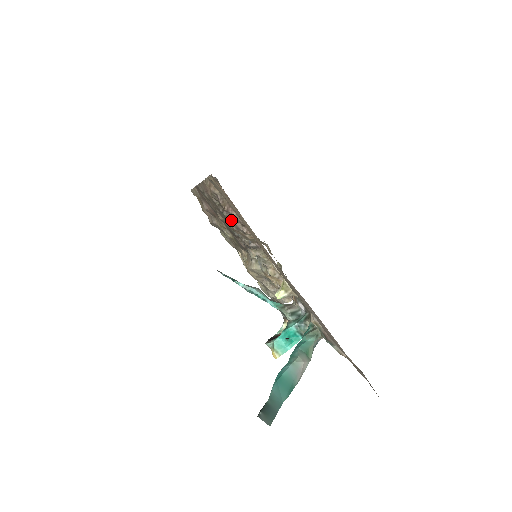
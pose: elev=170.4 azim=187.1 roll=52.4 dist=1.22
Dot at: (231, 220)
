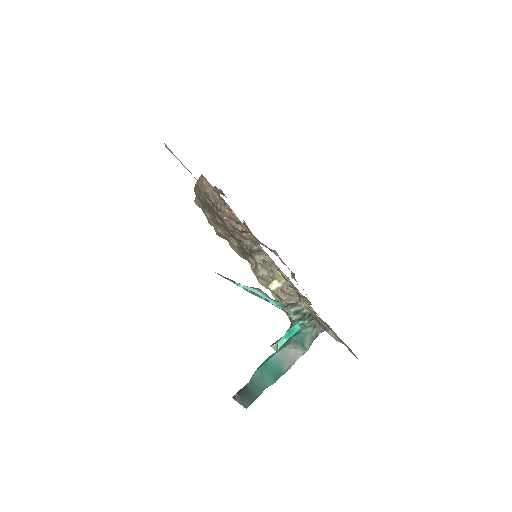
Dot at: (225, 219)
